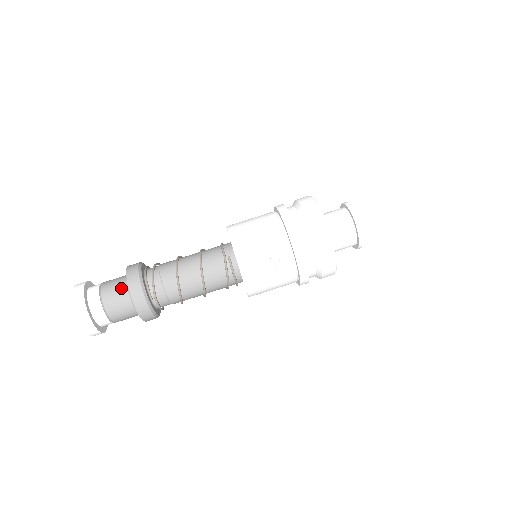
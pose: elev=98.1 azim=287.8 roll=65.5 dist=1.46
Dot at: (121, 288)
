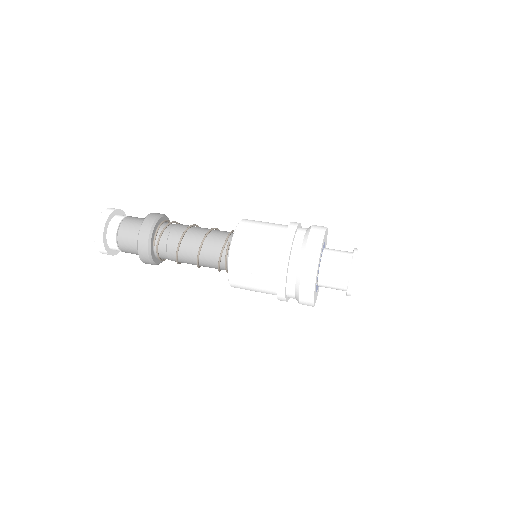
Dot at: (137, 225)
